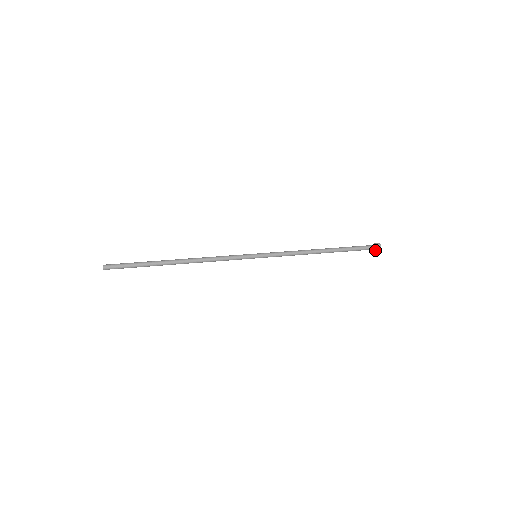
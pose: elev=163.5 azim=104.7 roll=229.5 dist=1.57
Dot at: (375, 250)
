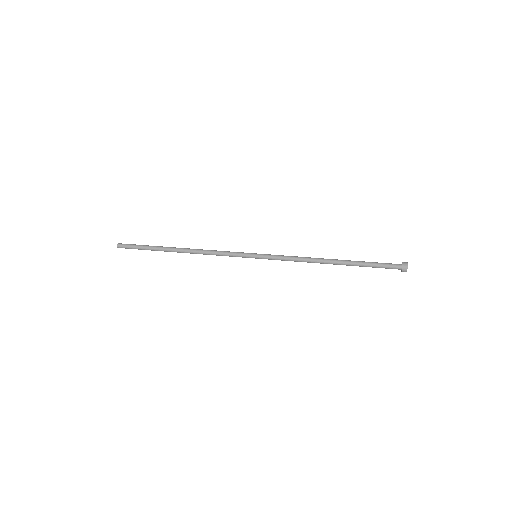
Dot at: (401, 270)
